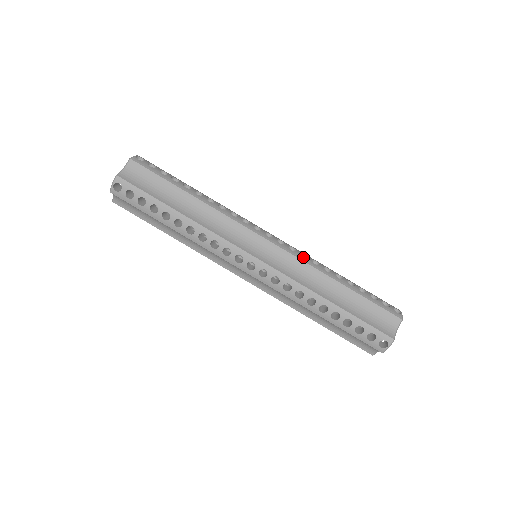
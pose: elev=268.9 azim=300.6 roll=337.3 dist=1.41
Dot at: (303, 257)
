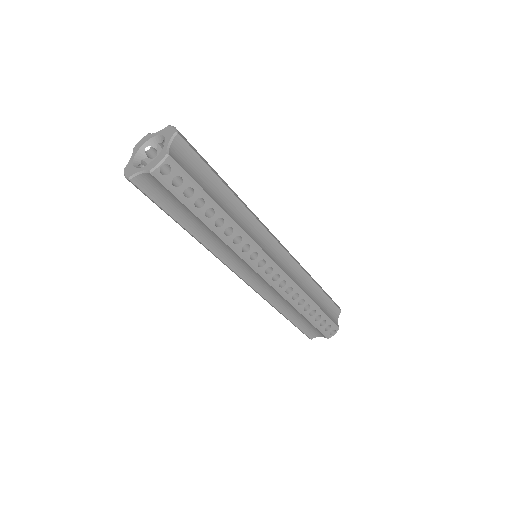
Dot at: (286, 293)
